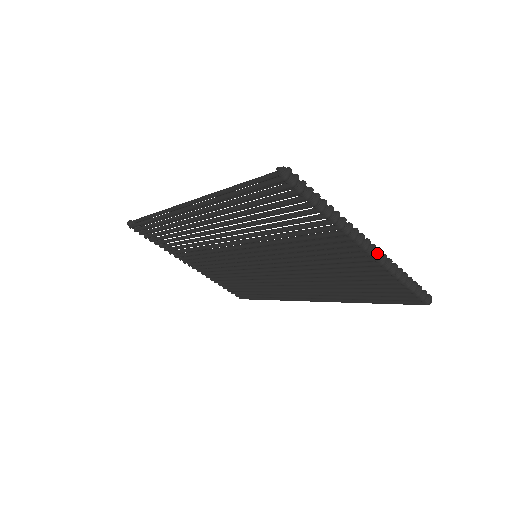
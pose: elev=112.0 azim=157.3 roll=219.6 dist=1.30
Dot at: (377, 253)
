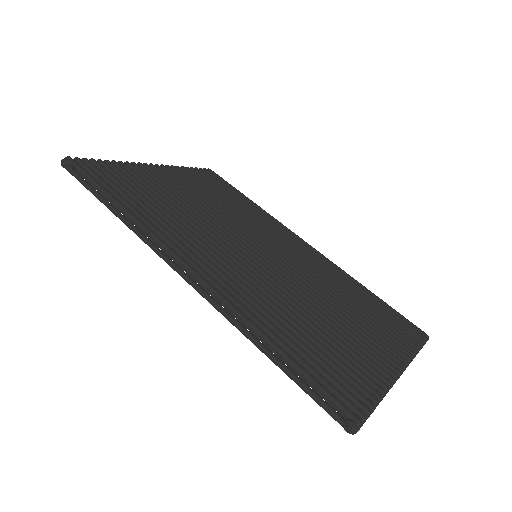
Dot at: (404, 370)
